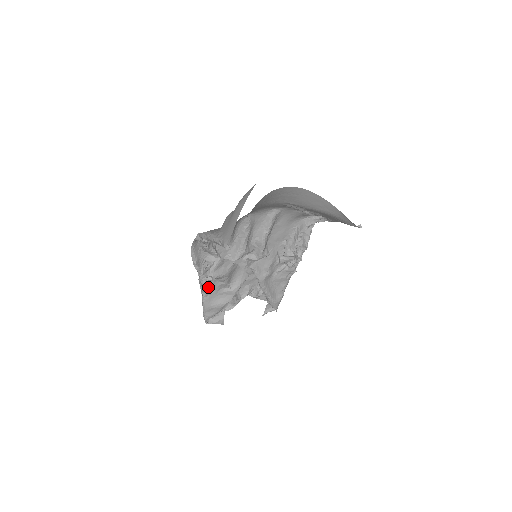
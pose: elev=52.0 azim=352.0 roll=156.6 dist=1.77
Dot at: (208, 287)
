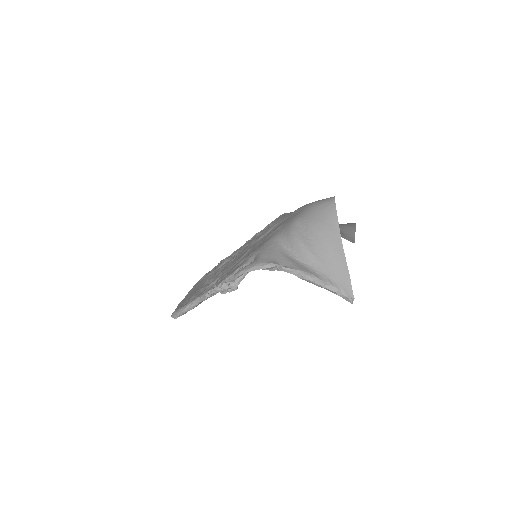
Dot at: occluded
